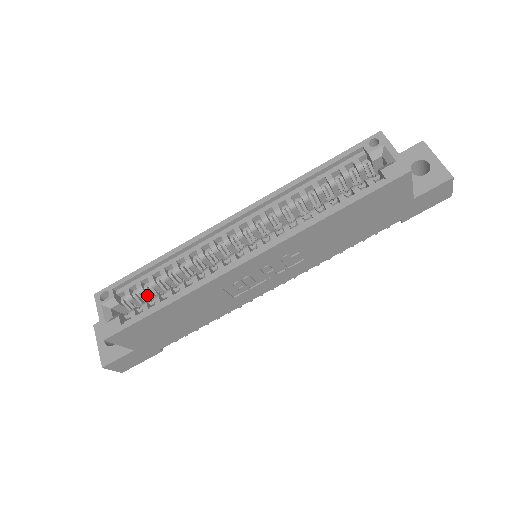
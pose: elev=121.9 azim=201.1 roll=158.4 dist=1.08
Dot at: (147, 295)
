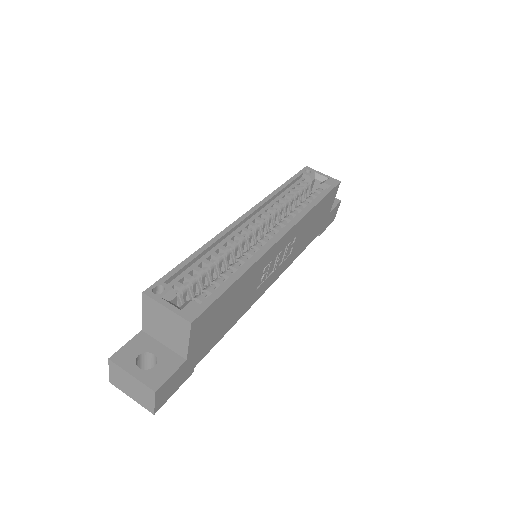
Dot at: (194, 289)
